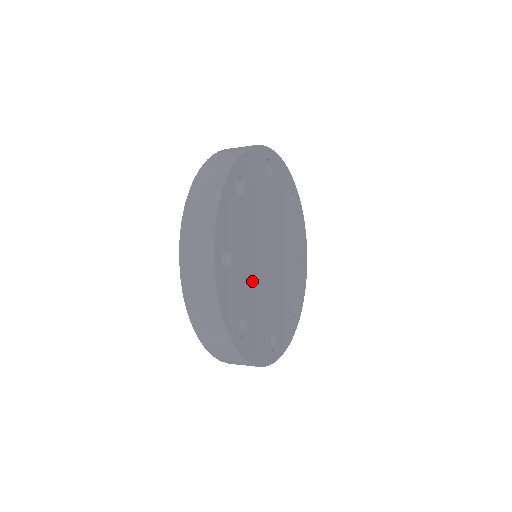
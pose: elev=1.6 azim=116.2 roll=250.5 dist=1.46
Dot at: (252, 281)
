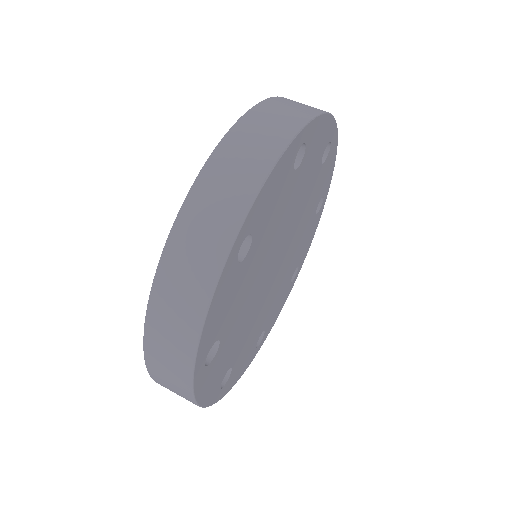
Dot at: (245, 324)
